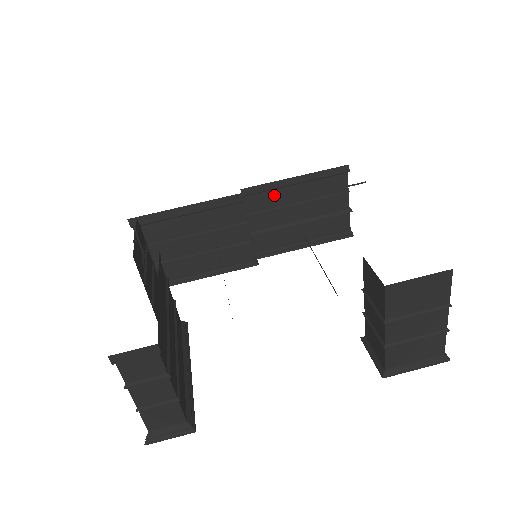
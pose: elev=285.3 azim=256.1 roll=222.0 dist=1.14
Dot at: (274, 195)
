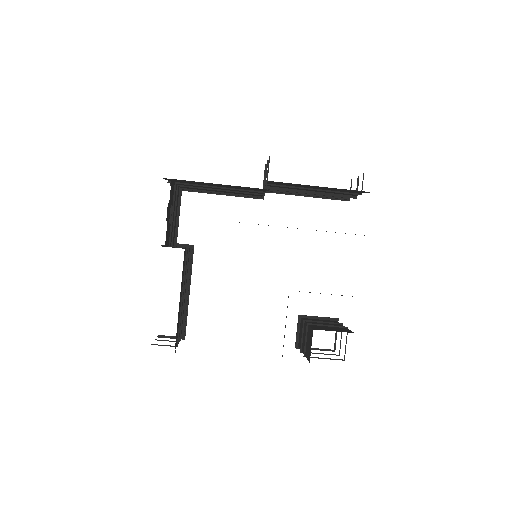
Dot at: occluded
